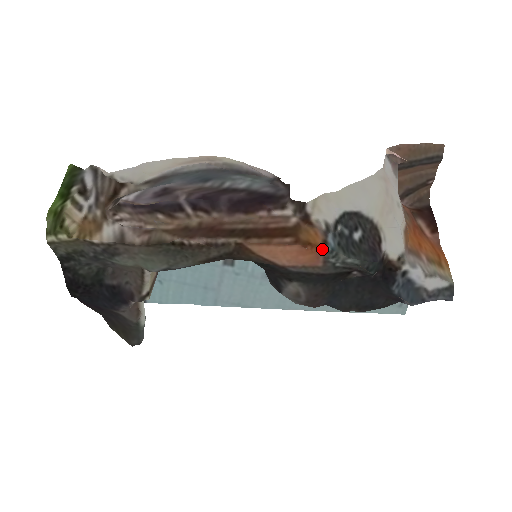
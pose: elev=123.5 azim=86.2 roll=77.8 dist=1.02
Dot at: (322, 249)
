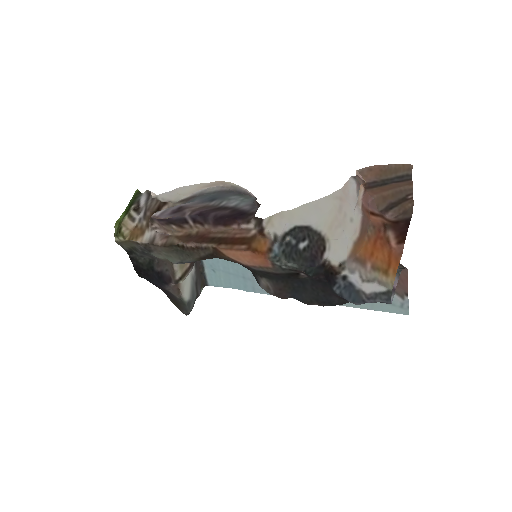
Dot at: (267, 255)
